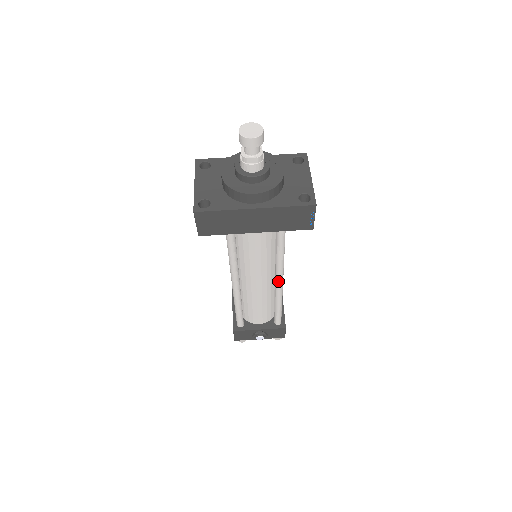
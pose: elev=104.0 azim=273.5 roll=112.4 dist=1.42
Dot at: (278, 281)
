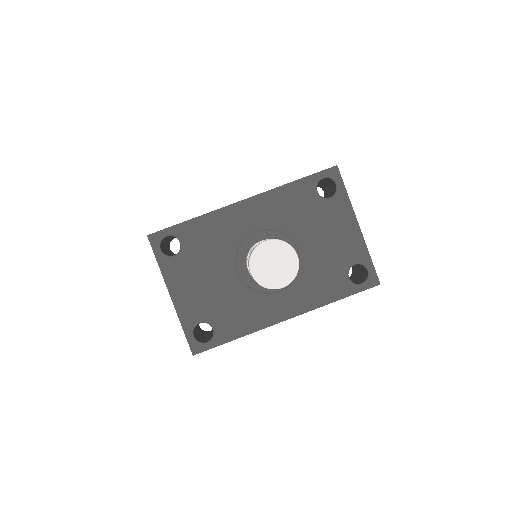
Dot at: occluded
